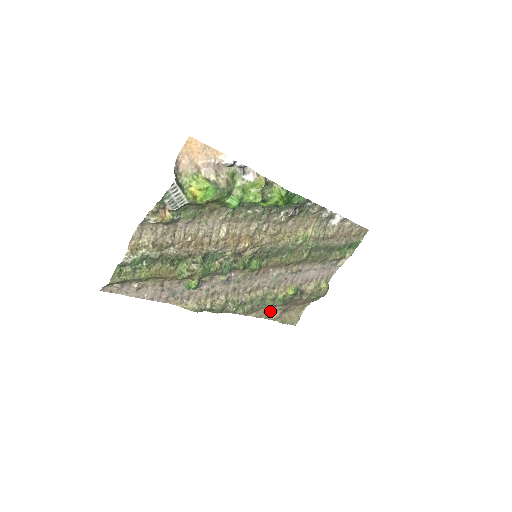
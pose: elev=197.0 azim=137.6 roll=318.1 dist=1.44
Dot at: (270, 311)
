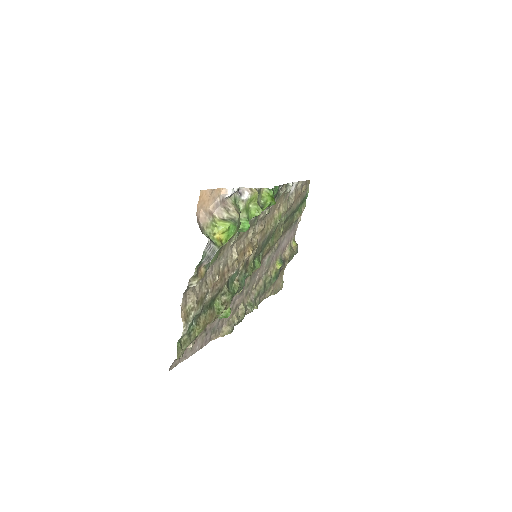
Dot at: occluded
